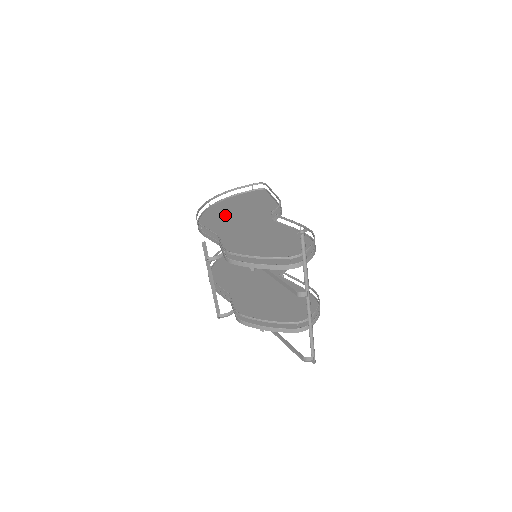
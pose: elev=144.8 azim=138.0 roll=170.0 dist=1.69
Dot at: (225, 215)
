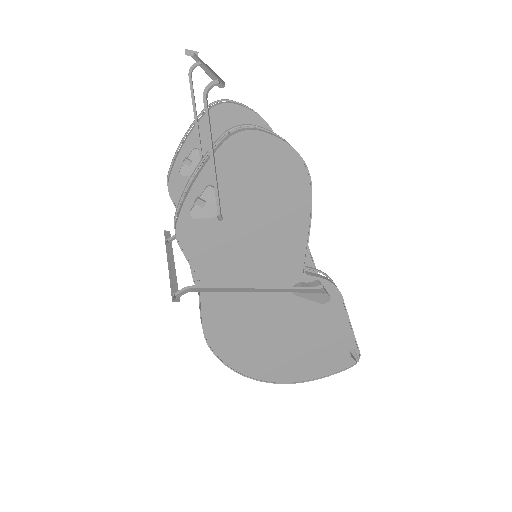
Dot at: occluded
